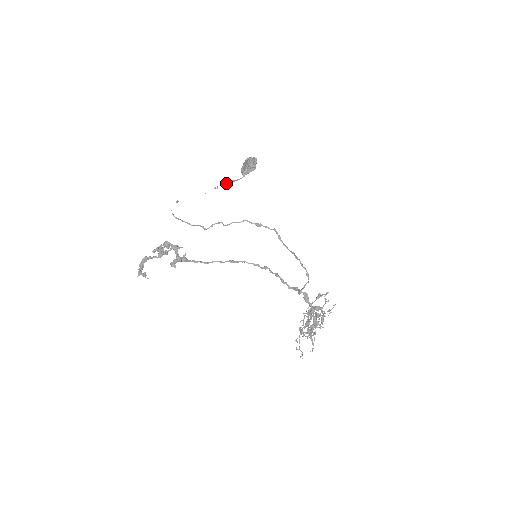
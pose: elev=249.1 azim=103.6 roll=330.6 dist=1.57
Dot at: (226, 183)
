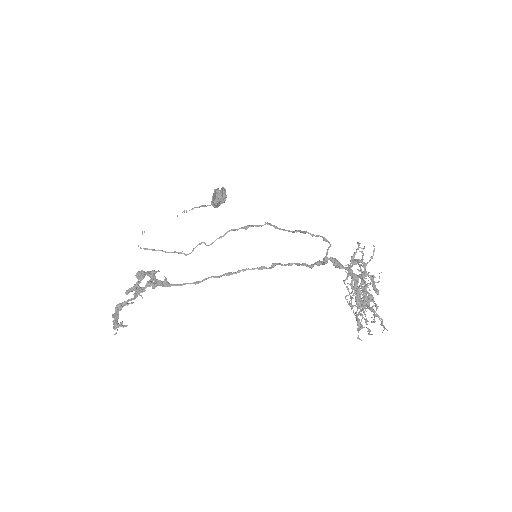
Dot at: (195, 207)
